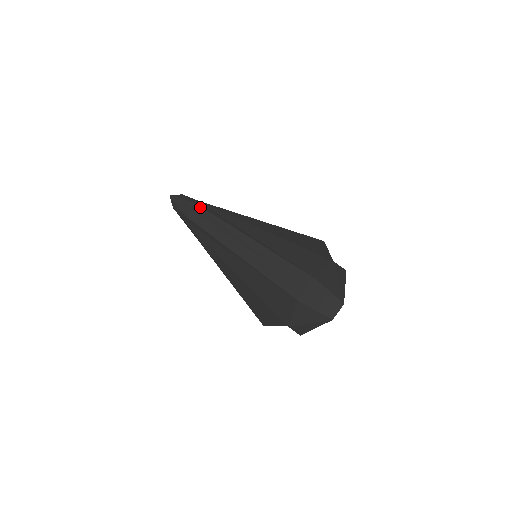
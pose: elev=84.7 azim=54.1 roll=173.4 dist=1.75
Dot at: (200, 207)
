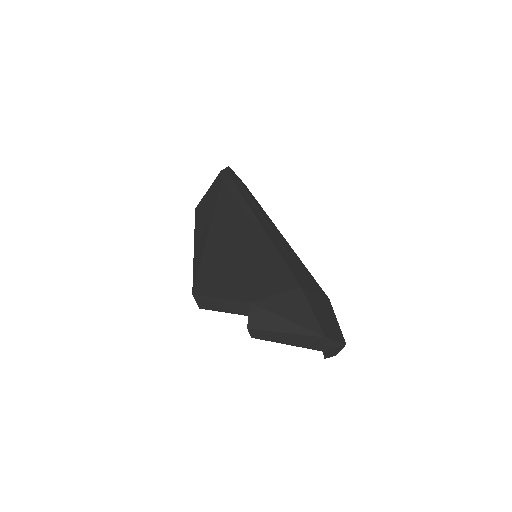
Dot at: occluded
